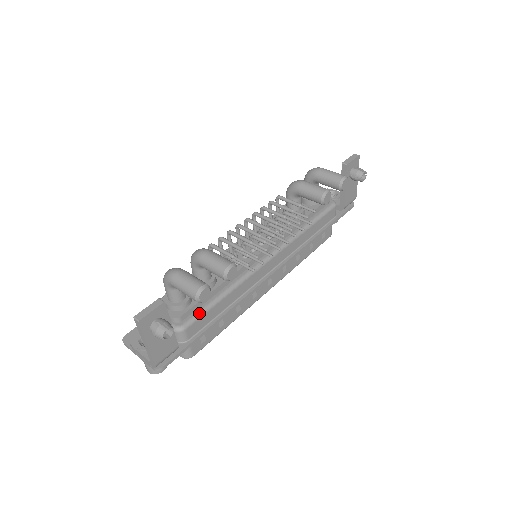
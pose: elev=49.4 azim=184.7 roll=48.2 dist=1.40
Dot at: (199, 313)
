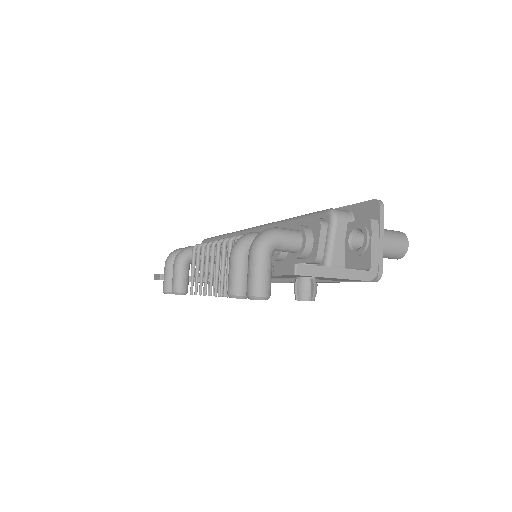
Dot at: occluded
